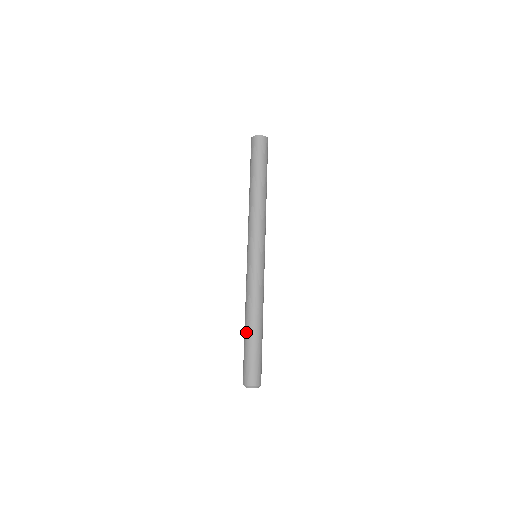
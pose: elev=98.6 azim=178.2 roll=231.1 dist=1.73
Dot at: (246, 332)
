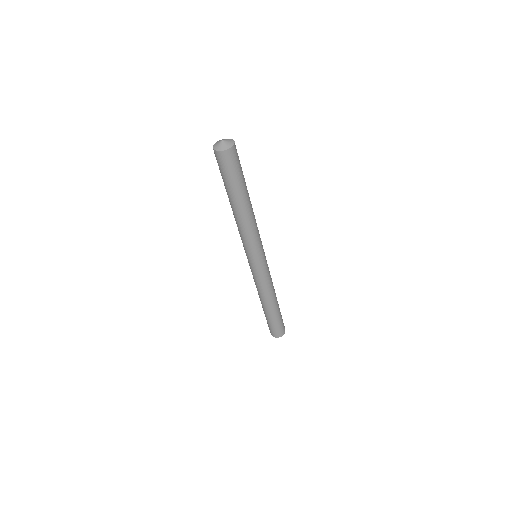
Dot at: occluded
